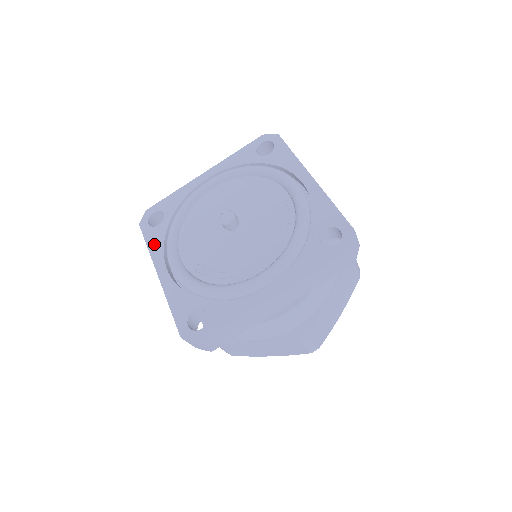
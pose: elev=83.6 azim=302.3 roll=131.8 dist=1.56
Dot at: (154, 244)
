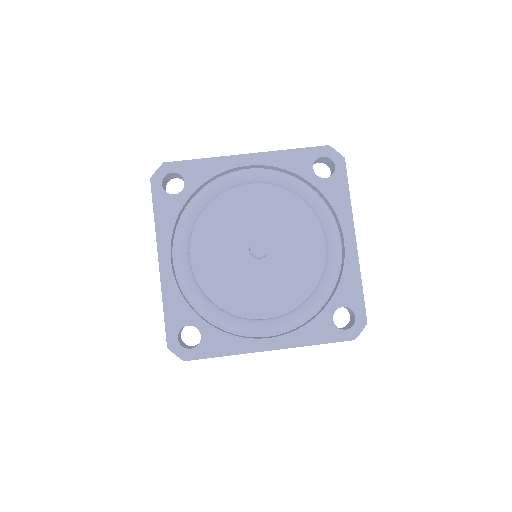
Dot at: (163, 218)
